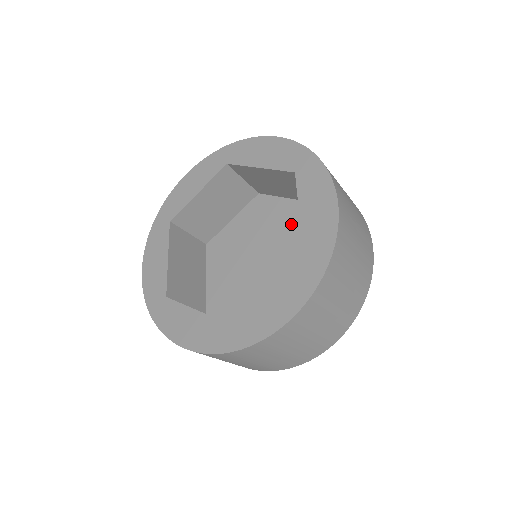
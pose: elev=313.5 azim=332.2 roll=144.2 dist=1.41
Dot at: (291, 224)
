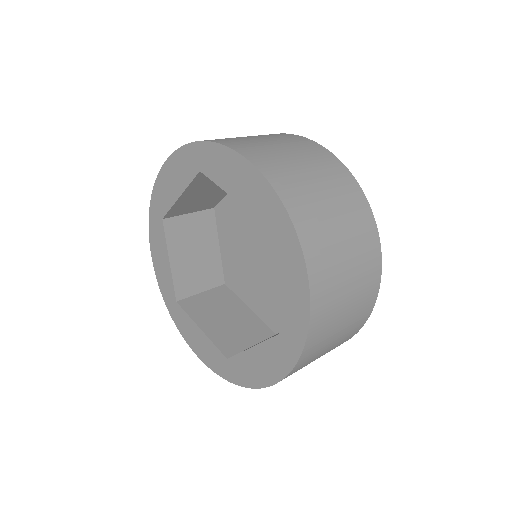
Dot at: occluded
